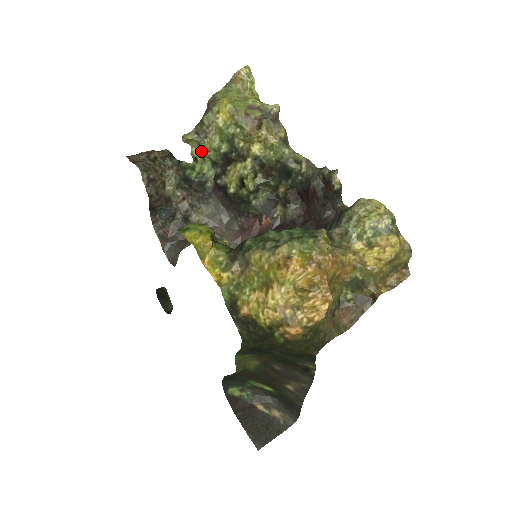
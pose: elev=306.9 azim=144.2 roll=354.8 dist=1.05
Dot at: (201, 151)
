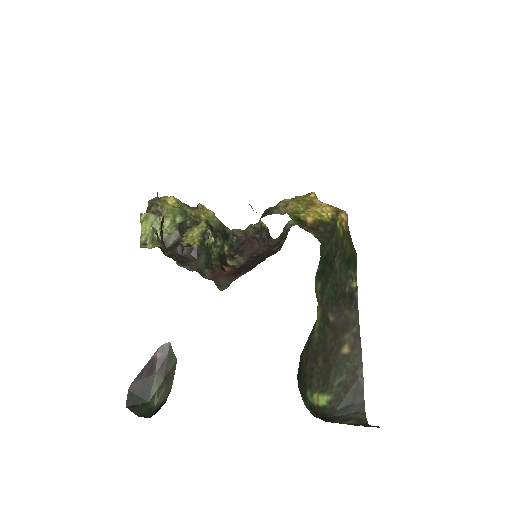
Dot at: (152, 231)
